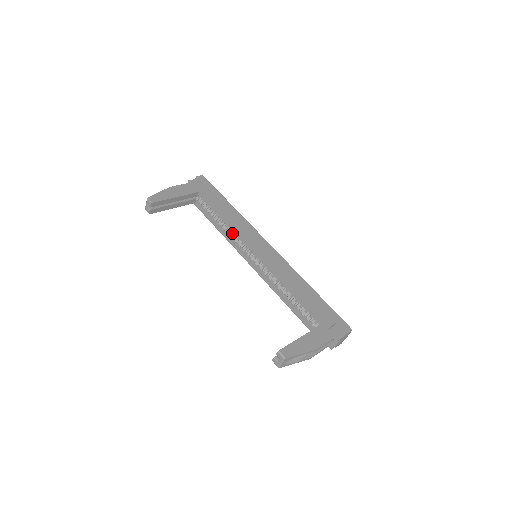
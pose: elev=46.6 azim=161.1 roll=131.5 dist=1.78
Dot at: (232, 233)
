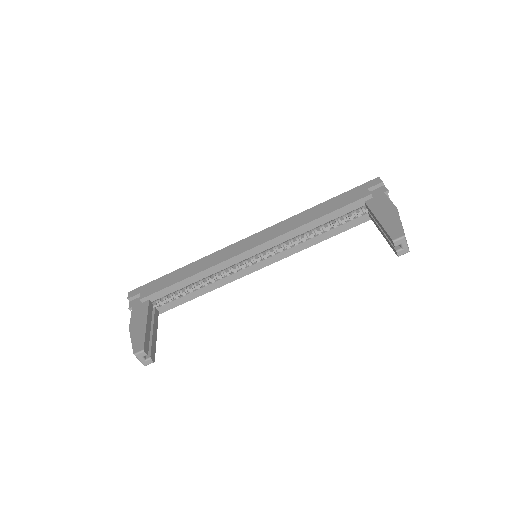
Dot at: (217, 276)
